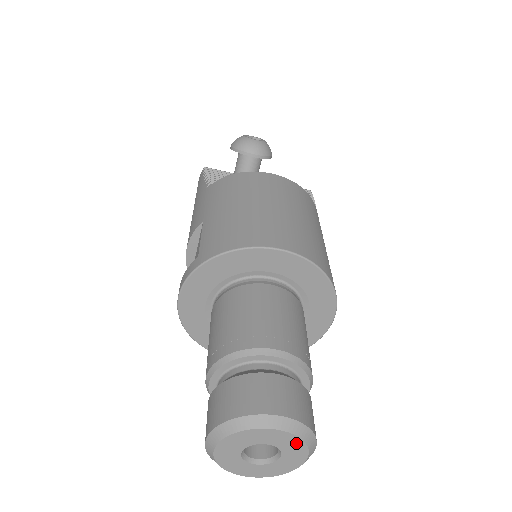
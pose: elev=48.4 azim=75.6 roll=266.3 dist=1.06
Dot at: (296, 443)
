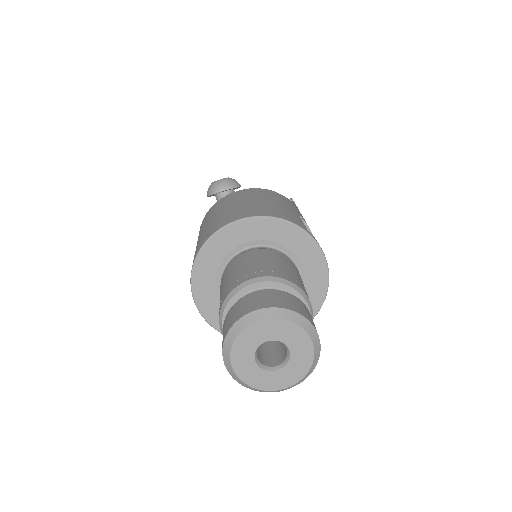
Dot at: (290, 328)
